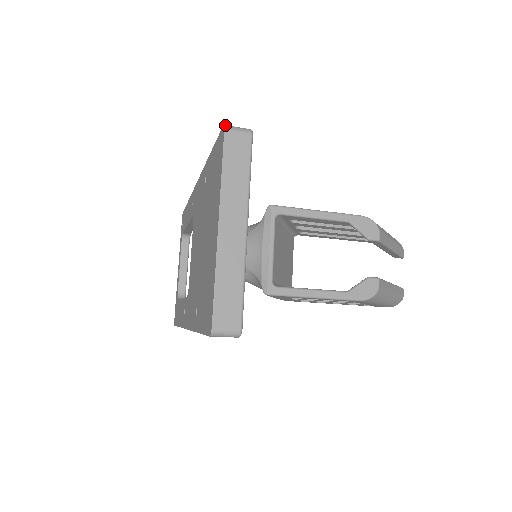
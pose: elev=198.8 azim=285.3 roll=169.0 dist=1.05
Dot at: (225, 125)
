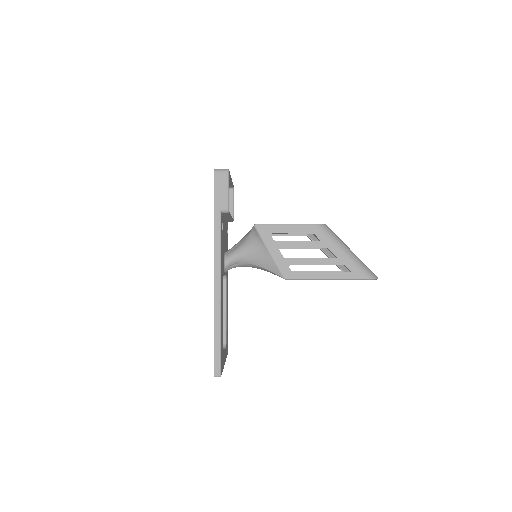
Dot at: occluded
